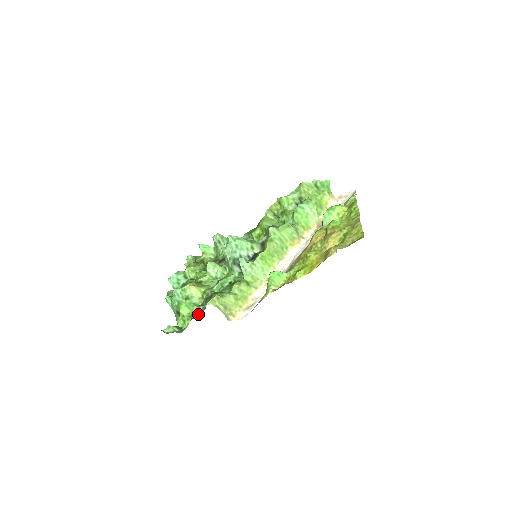
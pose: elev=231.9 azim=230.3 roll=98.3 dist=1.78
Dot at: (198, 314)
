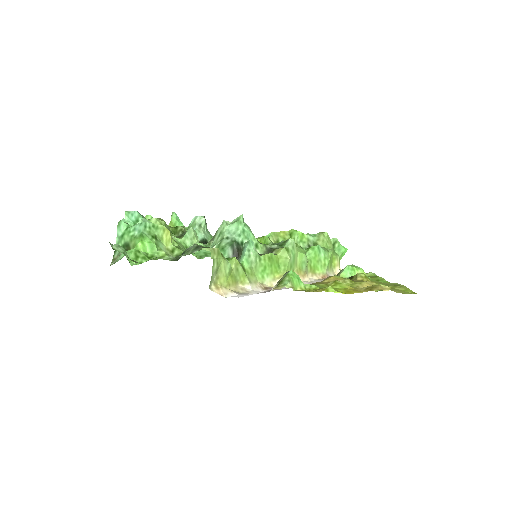
Dot at: (167, 259)
